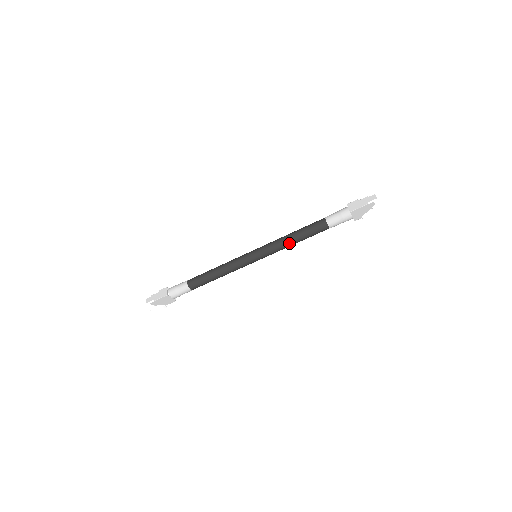
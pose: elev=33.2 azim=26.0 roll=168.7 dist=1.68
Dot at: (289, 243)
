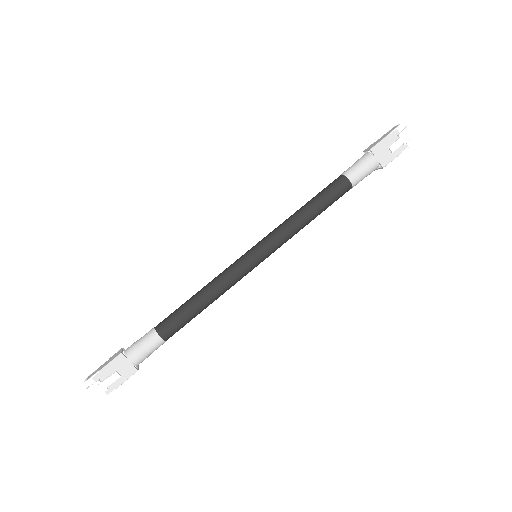
Dot at: (299, 218)
